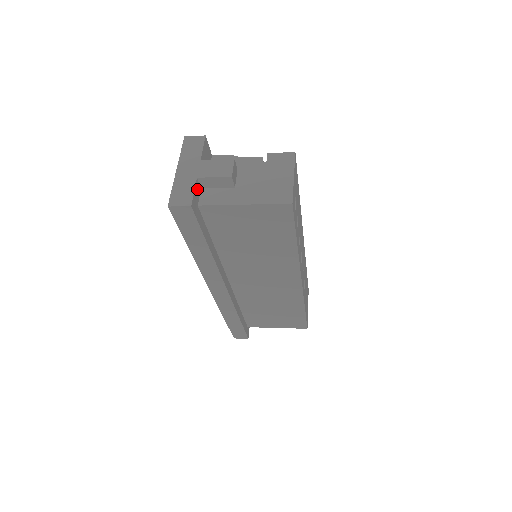
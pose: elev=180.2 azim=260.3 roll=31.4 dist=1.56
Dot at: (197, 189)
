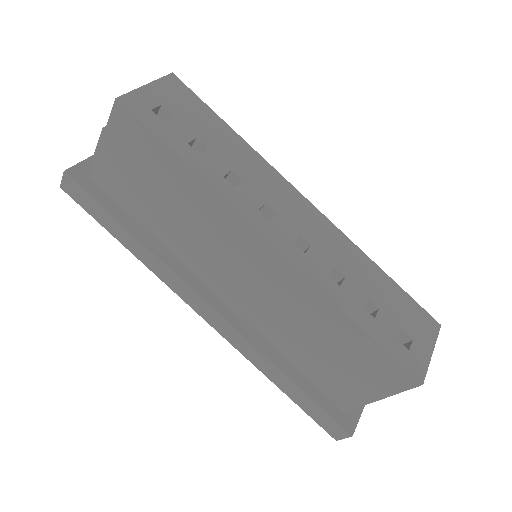
Dot at: occluded
